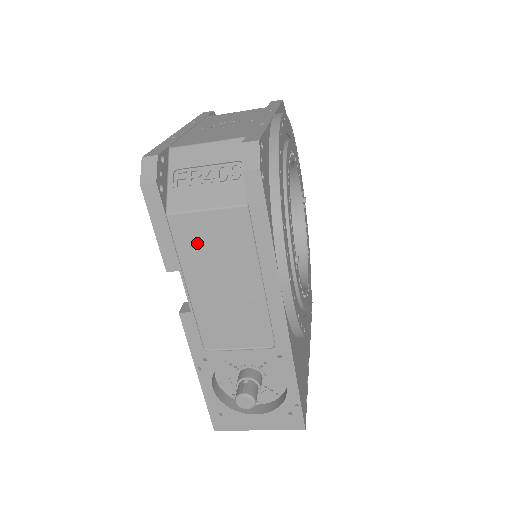
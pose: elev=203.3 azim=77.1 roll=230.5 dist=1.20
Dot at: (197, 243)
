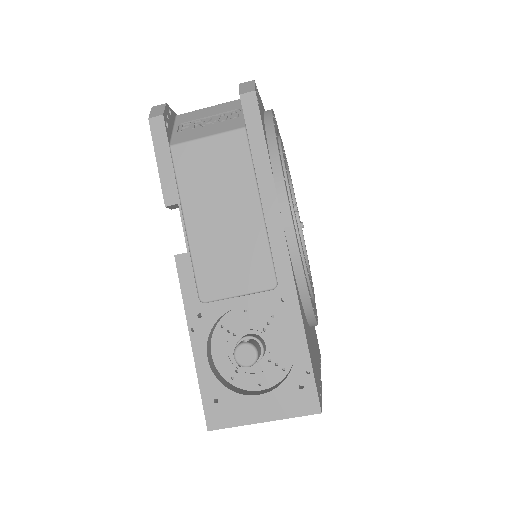
Dot at: (197, 172)
